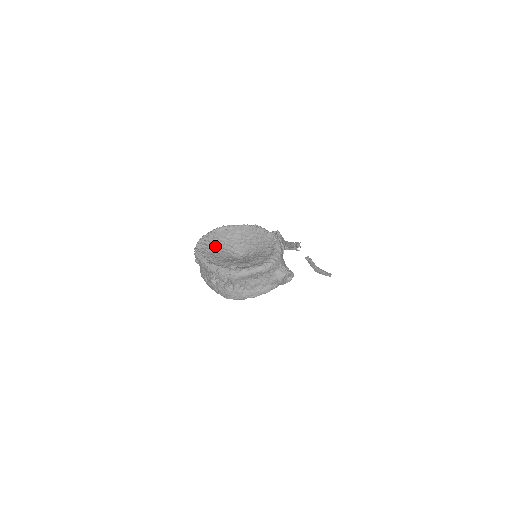
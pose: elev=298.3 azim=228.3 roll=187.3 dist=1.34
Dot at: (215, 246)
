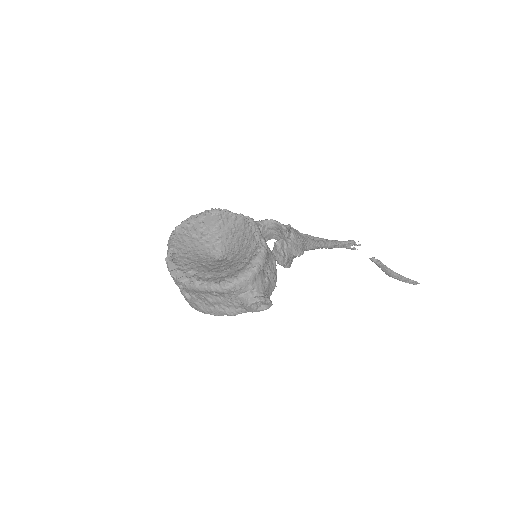
Dot at: (196, 234)
